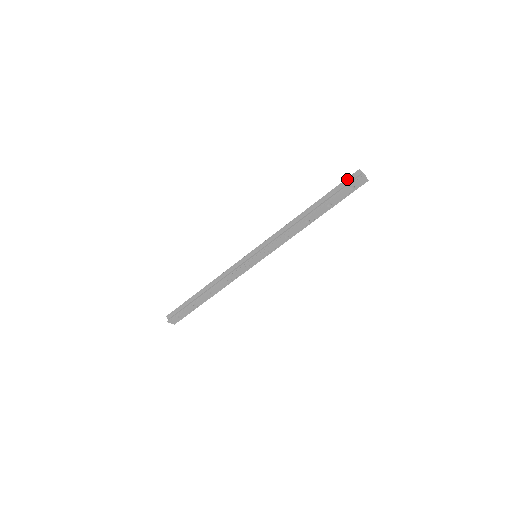
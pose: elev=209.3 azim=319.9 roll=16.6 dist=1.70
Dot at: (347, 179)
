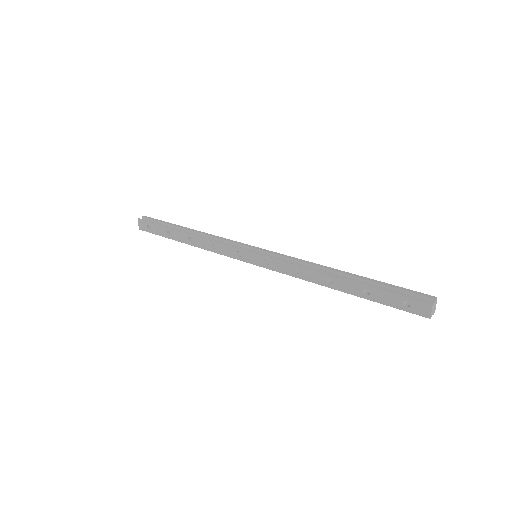
Dot at: (413, 291)
